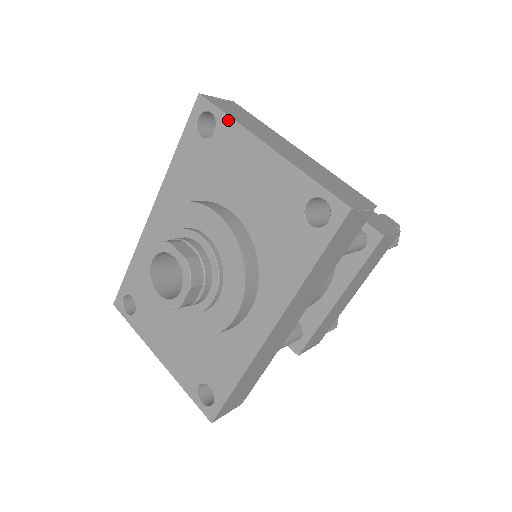
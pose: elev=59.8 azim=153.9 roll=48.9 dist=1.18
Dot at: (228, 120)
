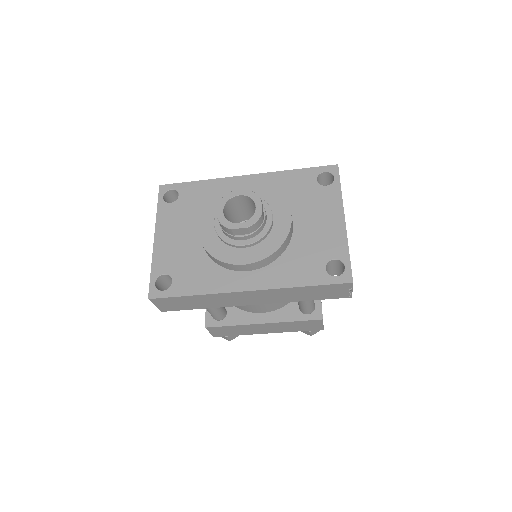
Dot at: (339, 190)
